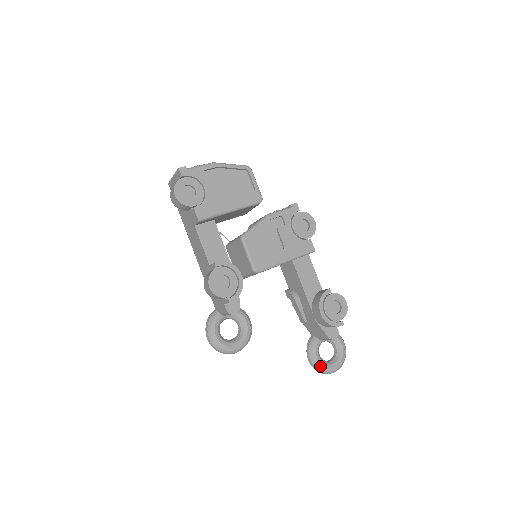
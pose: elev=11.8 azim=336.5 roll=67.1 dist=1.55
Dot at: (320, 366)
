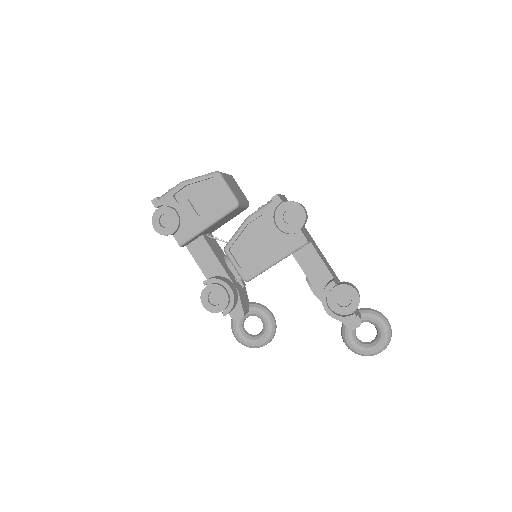
Dot at: (356, 351)
